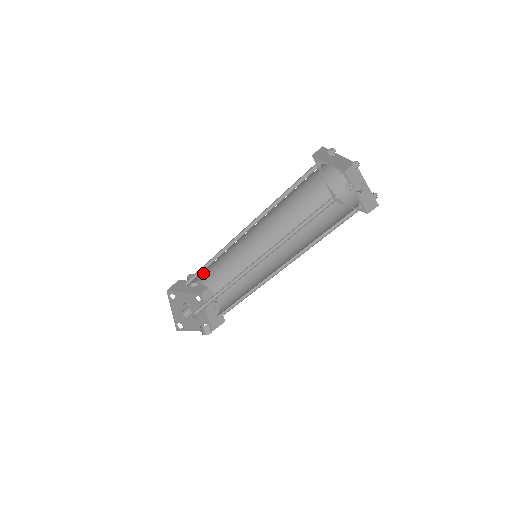
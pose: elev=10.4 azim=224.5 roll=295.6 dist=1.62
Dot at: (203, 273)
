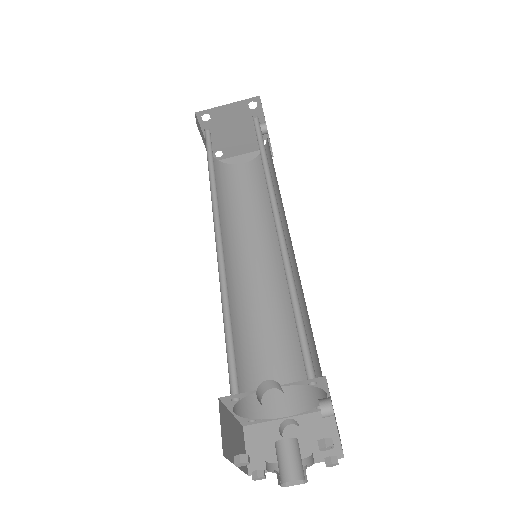
Dot at: occluded
